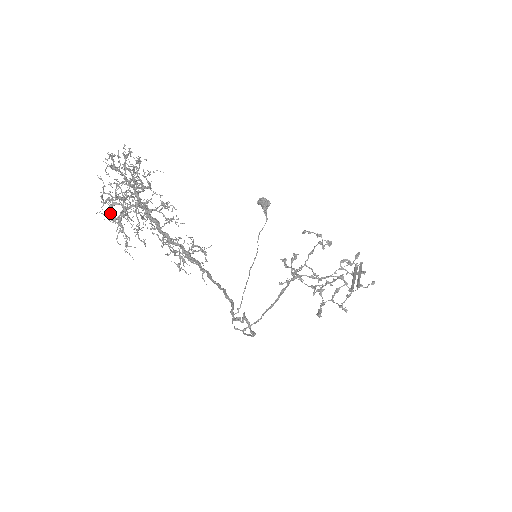
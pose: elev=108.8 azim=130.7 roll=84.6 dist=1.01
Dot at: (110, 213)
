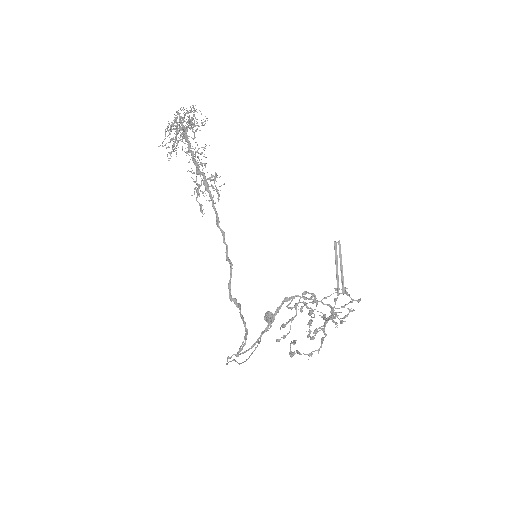
Dot at: occluded
